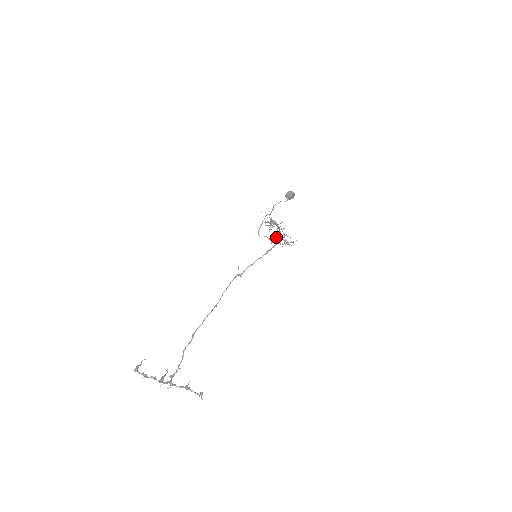
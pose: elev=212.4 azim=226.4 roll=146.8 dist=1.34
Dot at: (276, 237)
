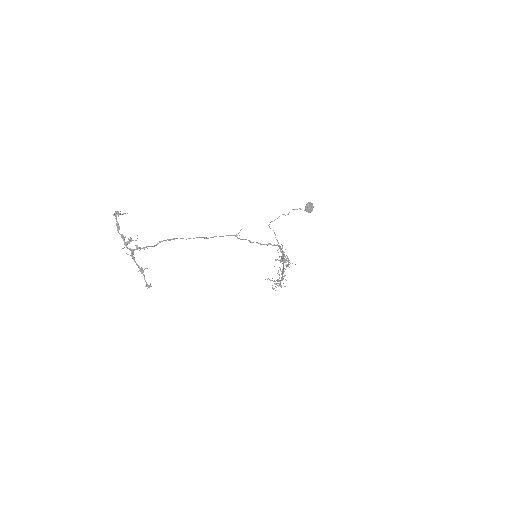
Dot at: occluded
